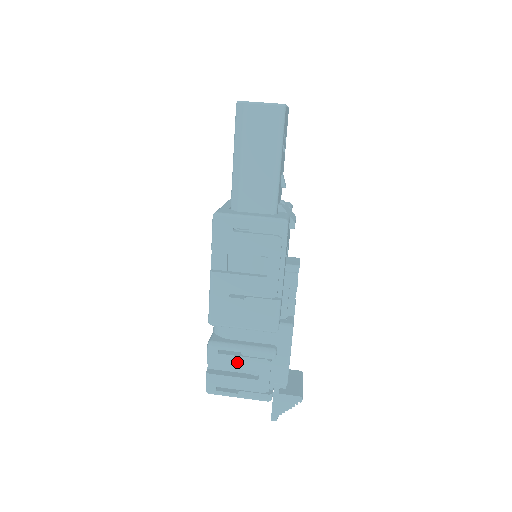
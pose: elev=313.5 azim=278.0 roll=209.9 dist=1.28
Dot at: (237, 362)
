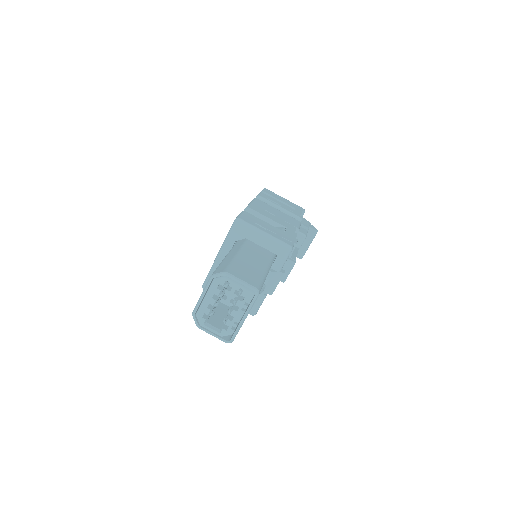
Dot at: occluded
